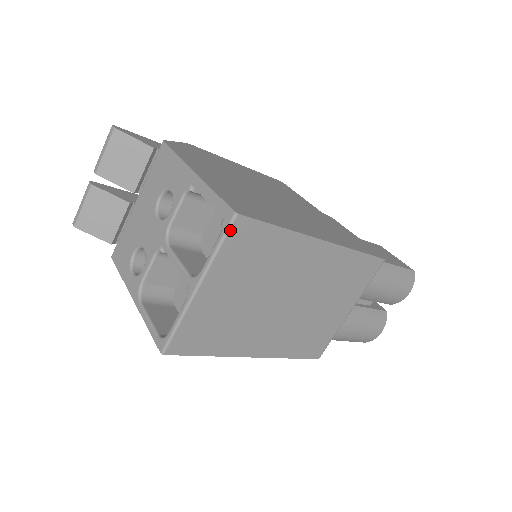
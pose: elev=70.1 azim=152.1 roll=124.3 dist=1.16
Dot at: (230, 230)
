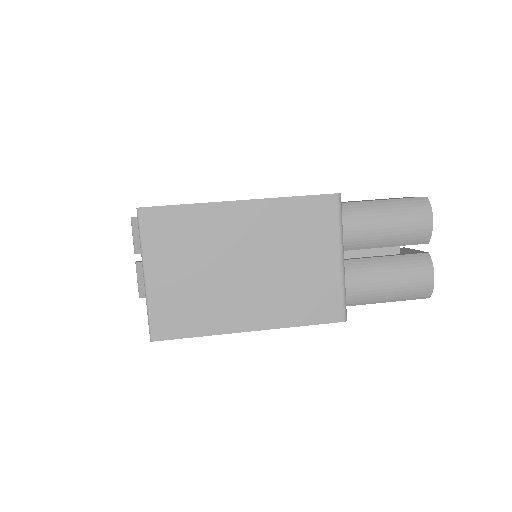
Dot at: (140, 222)
